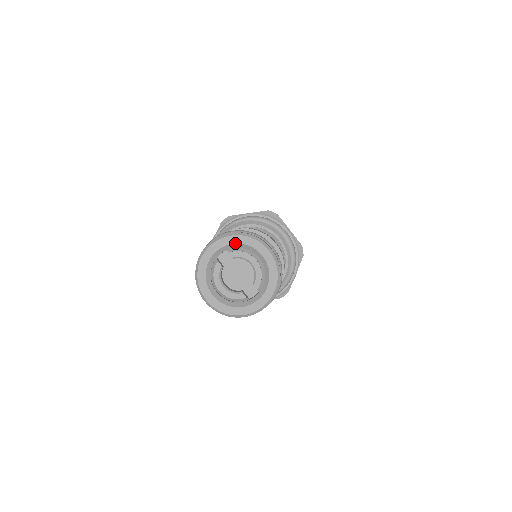
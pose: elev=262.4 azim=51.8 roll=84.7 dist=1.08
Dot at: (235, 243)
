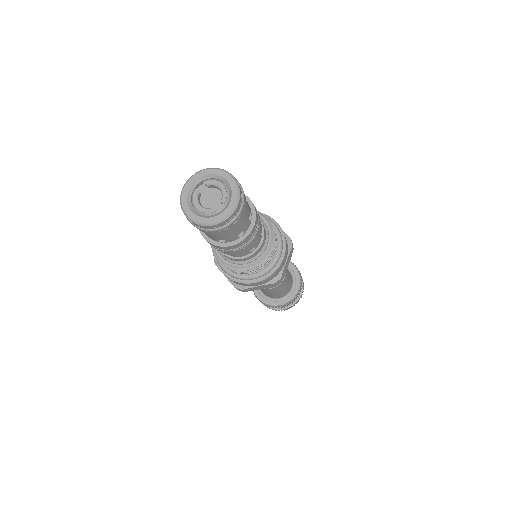
Dot at: (208, 174)
